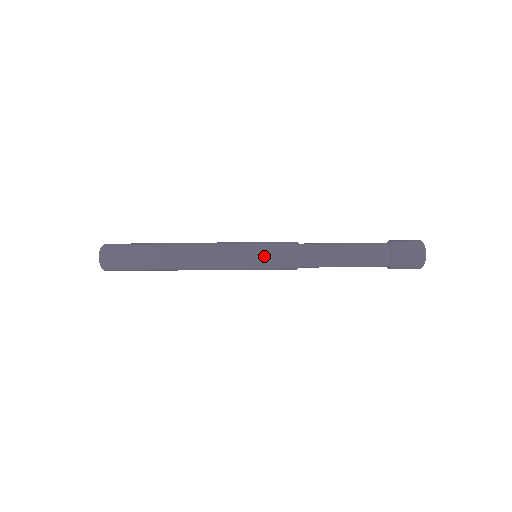
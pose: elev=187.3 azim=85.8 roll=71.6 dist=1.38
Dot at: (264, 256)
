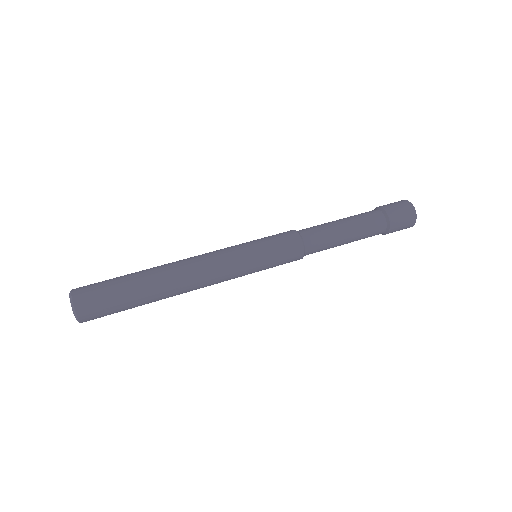
Dot at: occluded
